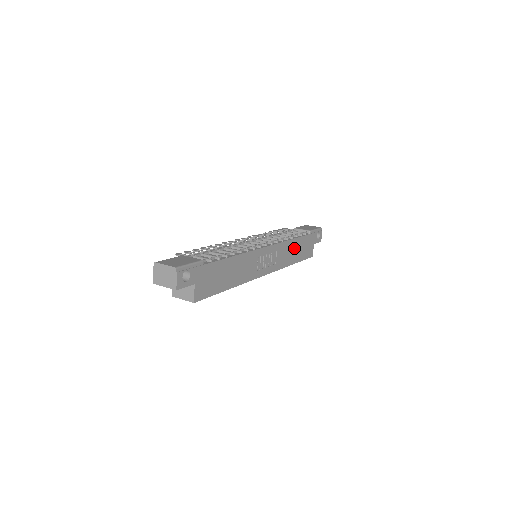
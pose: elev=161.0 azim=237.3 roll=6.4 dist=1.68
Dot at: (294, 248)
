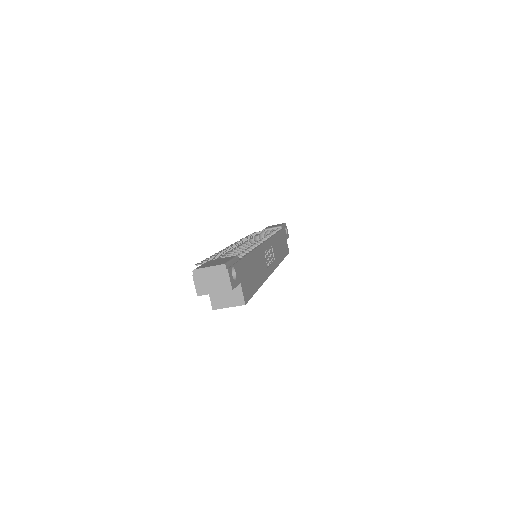
Dot at: (279, 243)
